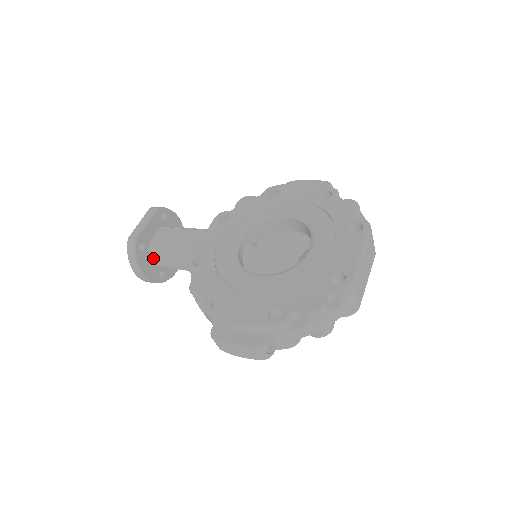
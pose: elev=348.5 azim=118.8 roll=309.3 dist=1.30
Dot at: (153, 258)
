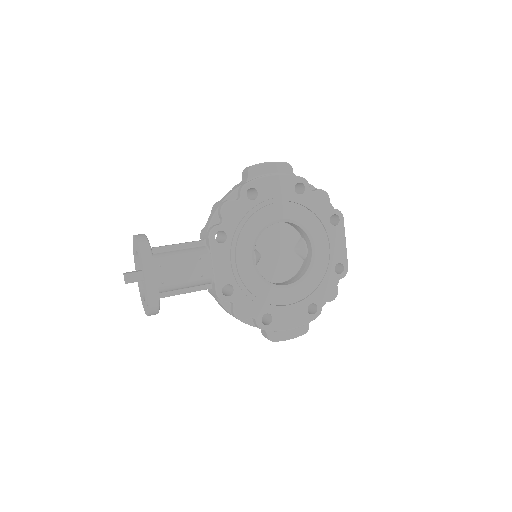
Dot at: occluded
